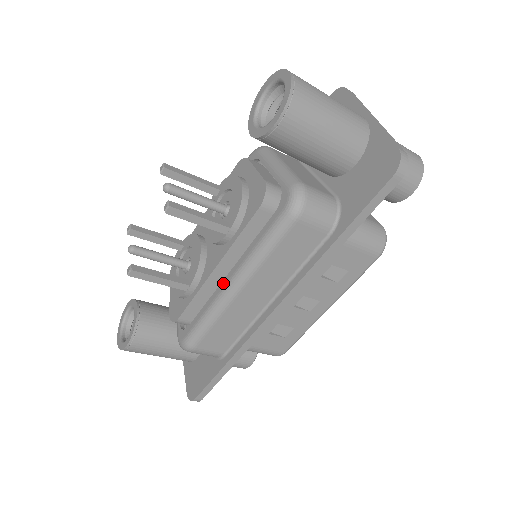
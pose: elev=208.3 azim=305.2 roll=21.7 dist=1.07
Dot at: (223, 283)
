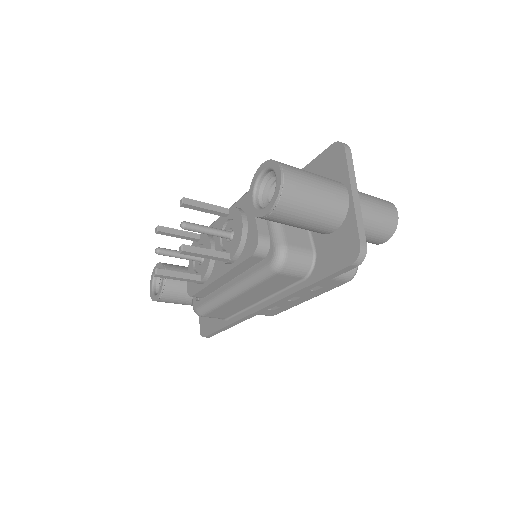
Dot at: (224, 287)
